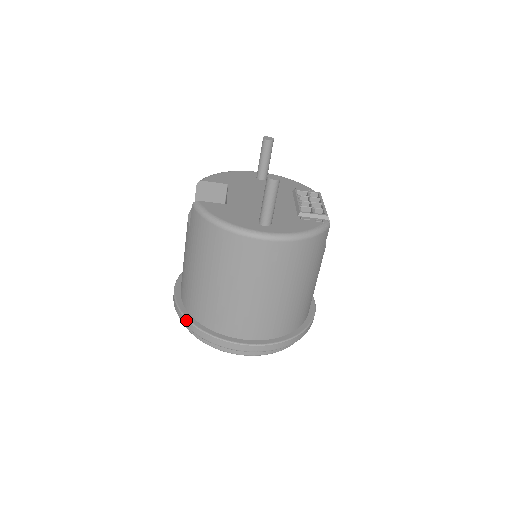
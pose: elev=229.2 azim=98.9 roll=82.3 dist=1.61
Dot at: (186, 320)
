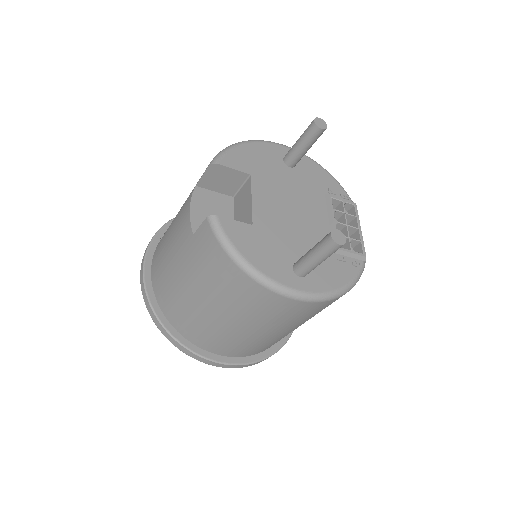
Dot at: (159, 323)
